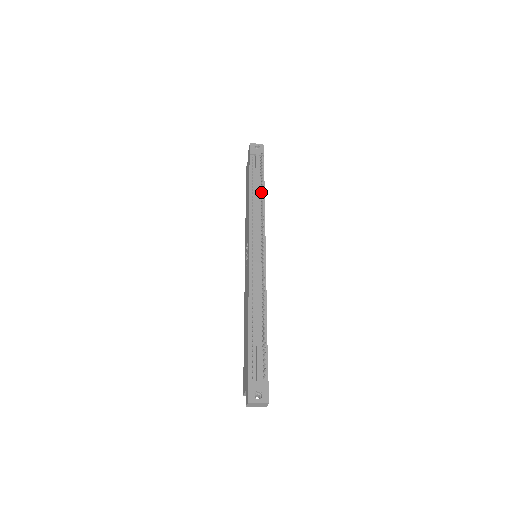
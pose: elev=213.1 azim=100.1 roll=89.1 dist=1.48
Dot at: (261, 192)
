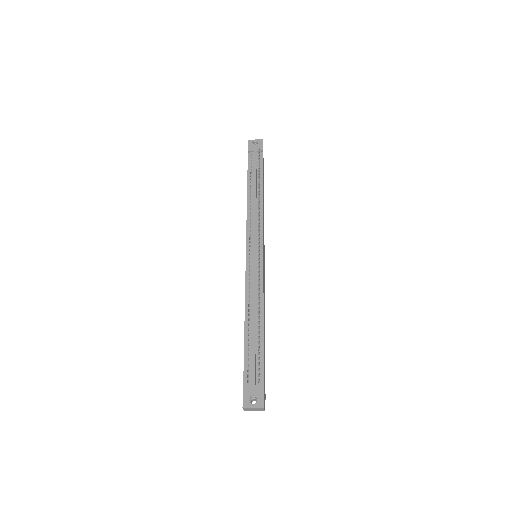
Dot at: (258, 189)
